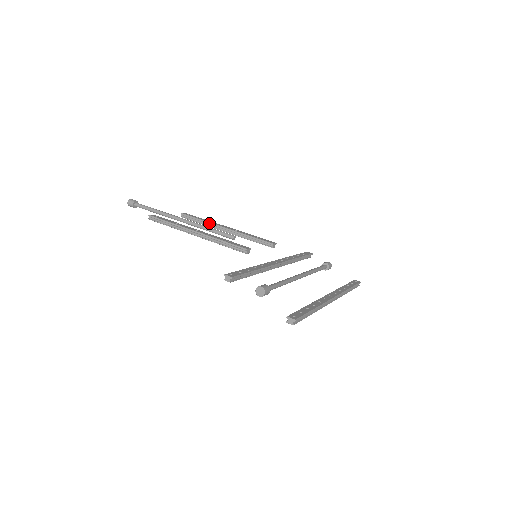
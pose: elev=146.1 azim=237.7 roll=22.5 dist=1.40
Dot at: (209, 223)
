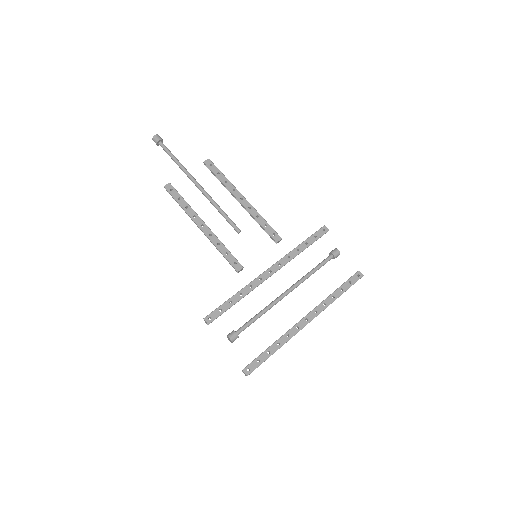
Dot at: (227, 188)
